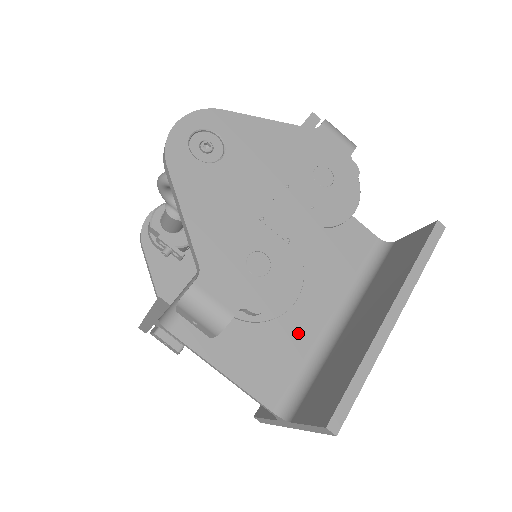
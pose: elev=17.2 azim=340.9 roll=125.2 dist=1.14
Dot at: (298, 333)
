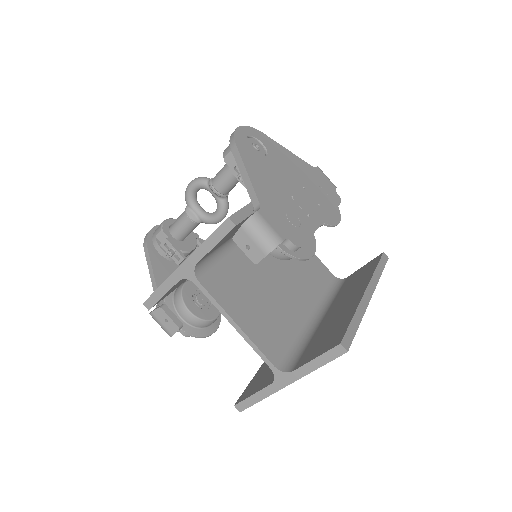
Dot at: (288, 317)
